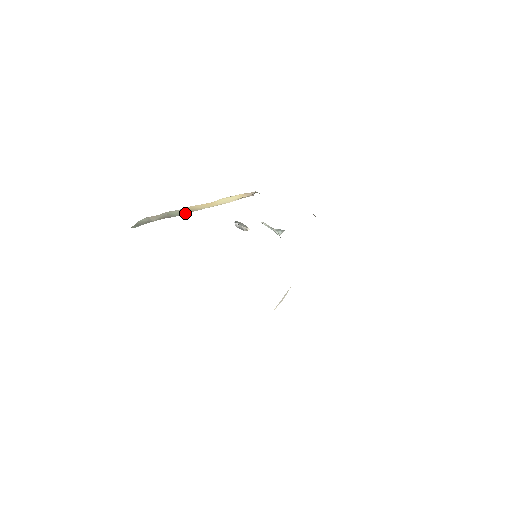
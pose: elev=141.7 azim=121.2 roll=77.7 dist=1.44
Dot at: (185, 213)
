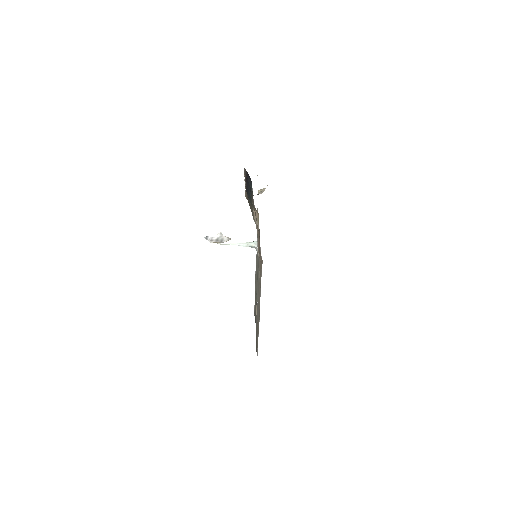
Dot at: occluded
